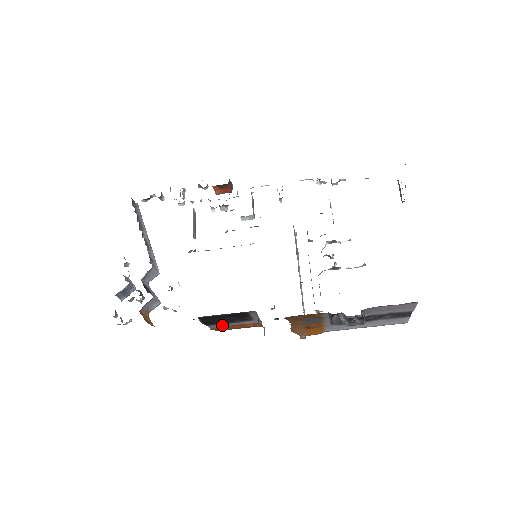
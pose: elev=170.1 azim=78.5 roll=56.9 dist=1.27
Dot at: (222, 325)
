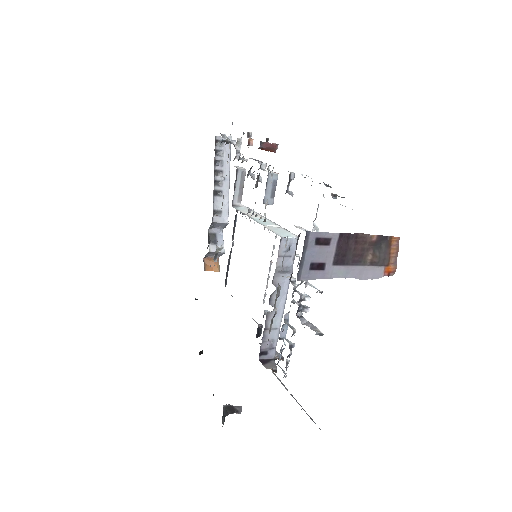
Dot at: occluded
